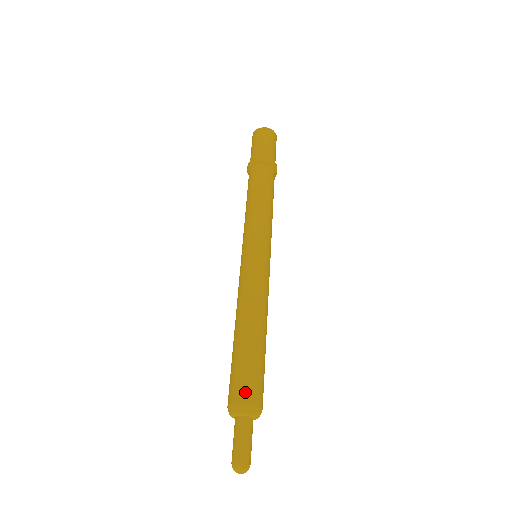
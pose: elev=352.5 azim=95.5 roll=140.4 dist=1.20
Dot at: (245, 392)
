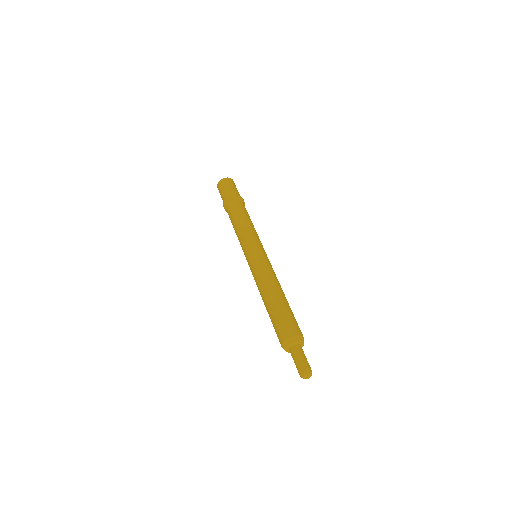
Dot at: (280, 335)
